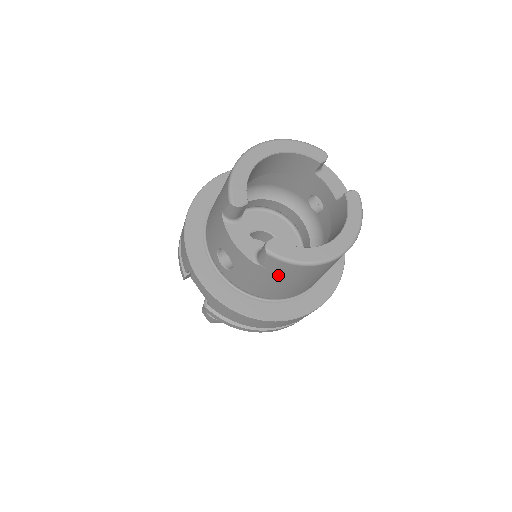
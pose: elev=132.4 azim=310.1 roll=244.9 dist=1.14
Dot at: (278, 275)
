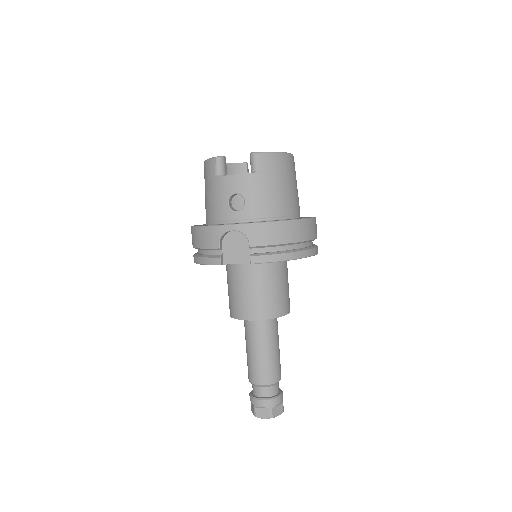
Dot at: (271, 174)
